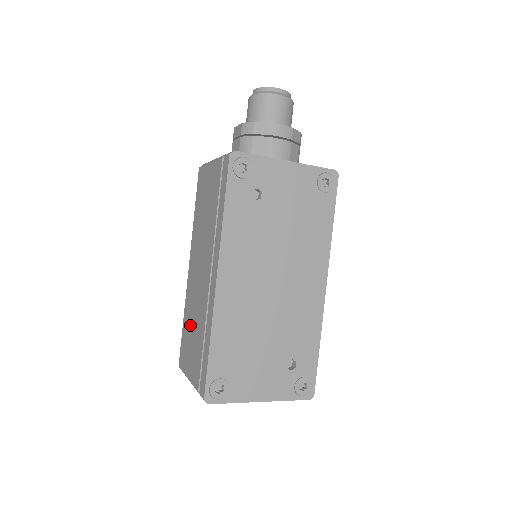
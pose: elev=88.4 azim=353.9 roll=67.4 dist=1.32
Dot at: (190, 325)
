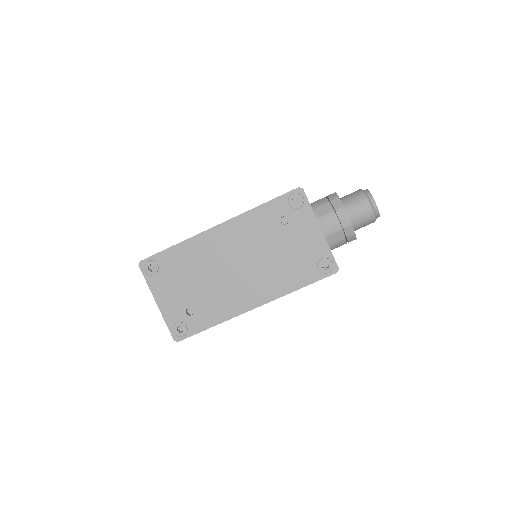
Dot at: occluded
